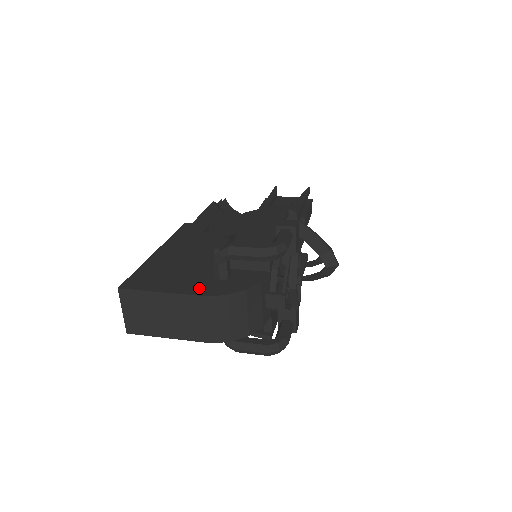
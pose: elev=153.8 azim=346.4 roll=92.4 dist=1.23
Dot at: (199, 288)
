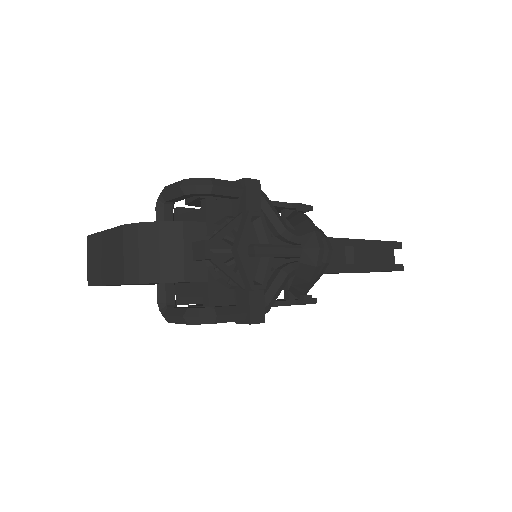
Dot at: occluded
